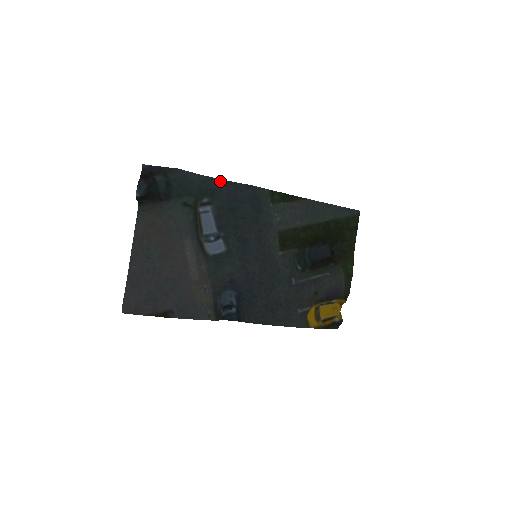
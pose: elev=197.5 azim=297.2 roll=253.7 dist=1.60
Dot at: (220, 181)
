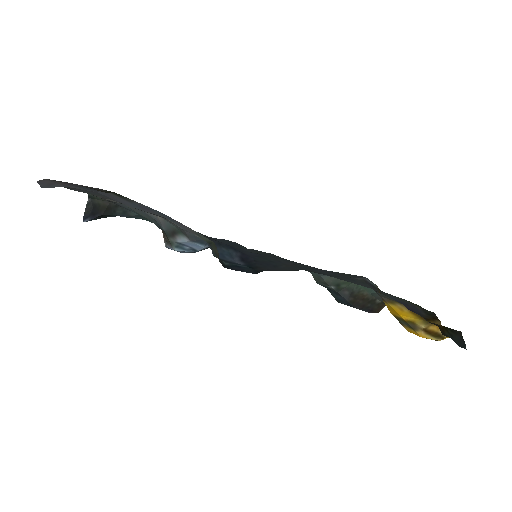
Dot at: occluded
